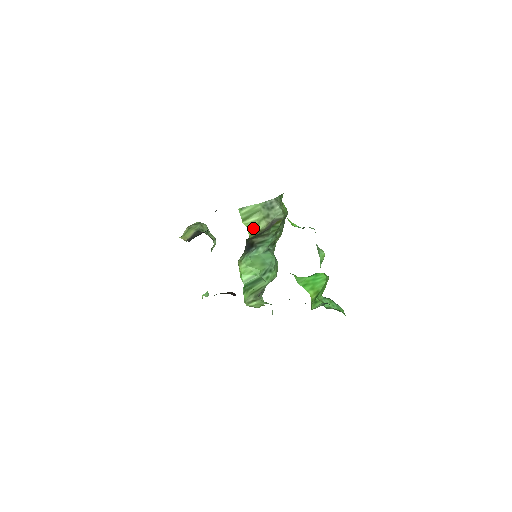
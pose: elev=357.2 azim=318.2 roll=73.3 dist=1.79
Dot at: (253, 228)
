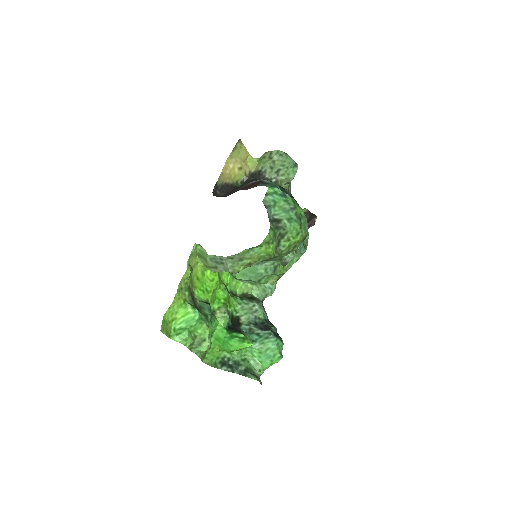
Dot at: (205, 266)
